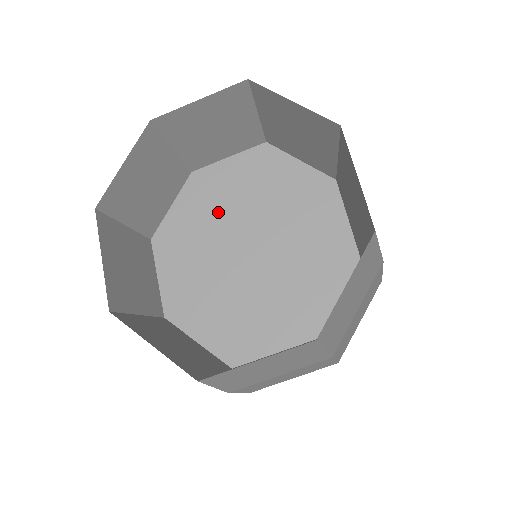
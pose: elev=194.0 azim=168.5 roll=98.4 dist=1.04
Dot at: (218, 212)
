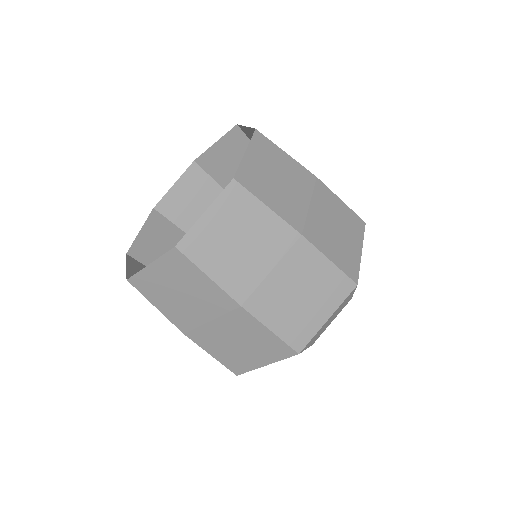
Dot at: occluded
